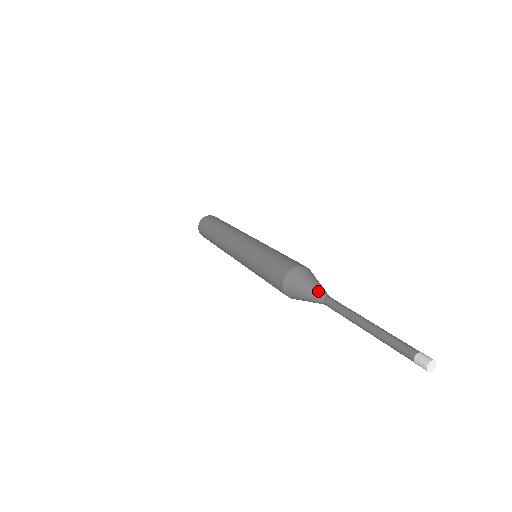
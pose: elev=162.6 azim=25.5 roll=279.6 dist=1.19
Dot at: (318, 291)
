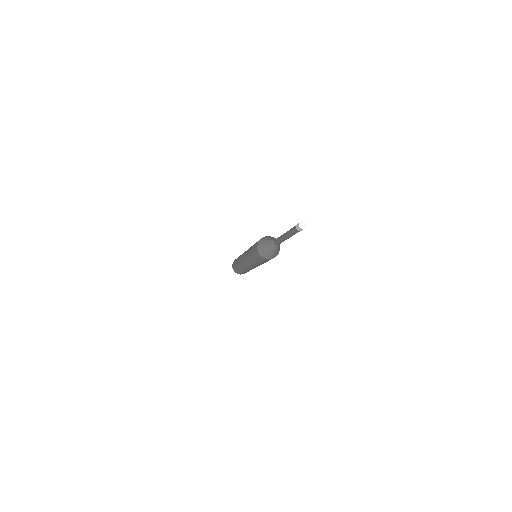
Dot at: (271, 241)
